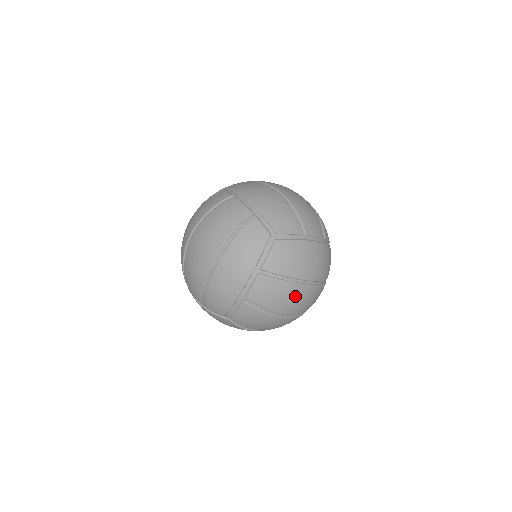
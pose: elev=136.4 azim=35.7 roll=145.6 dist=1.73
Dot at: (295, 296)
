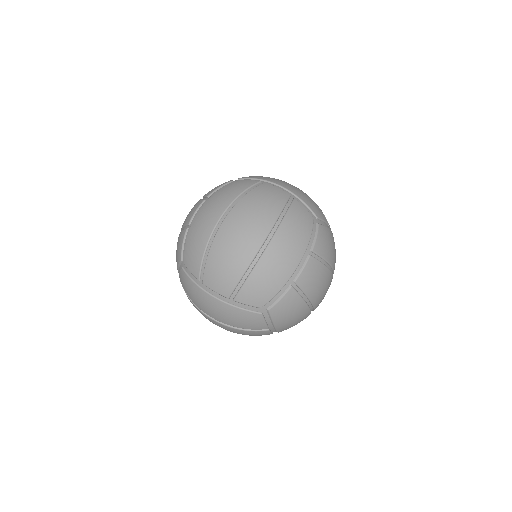
Dot at: (327, 284)
